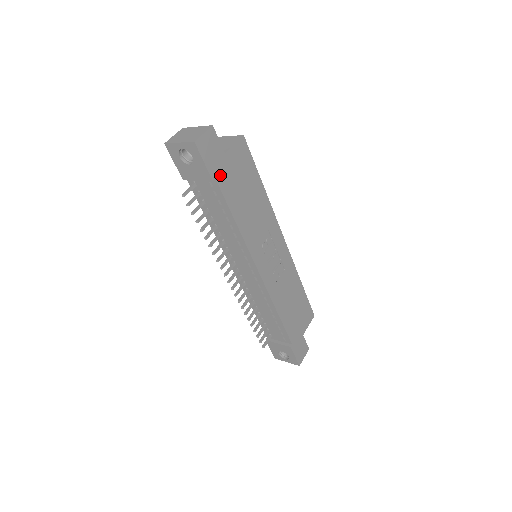
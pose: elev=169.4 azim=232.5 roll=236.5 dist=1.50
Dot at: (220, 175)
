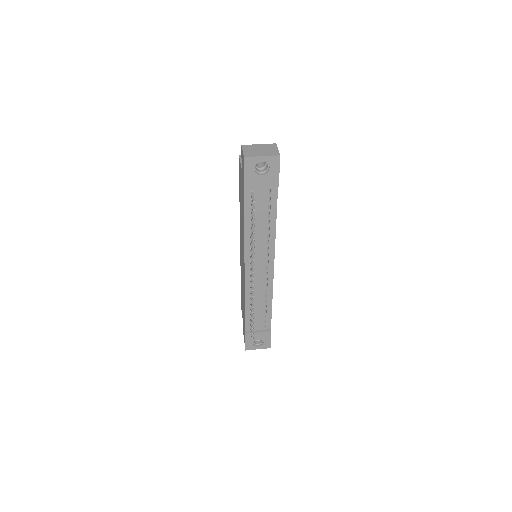
Dot at: occluded
